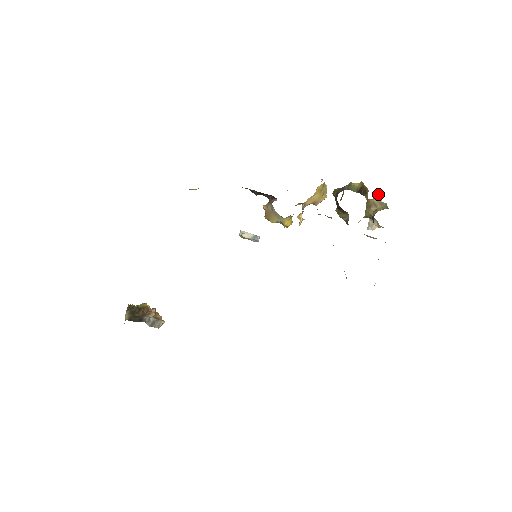
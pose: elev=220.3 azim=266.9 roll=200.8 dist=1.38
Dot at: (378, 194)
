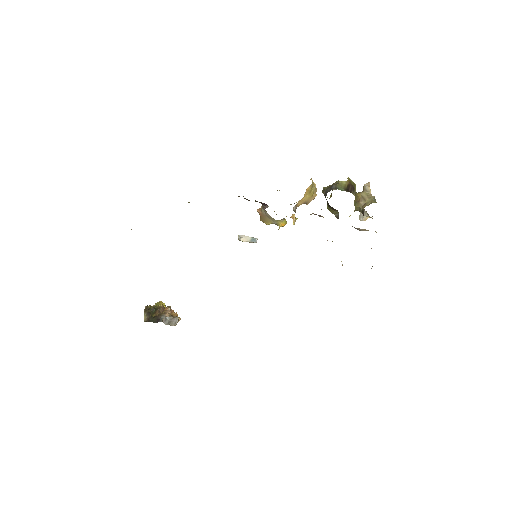
Dot at: (367, 186)
